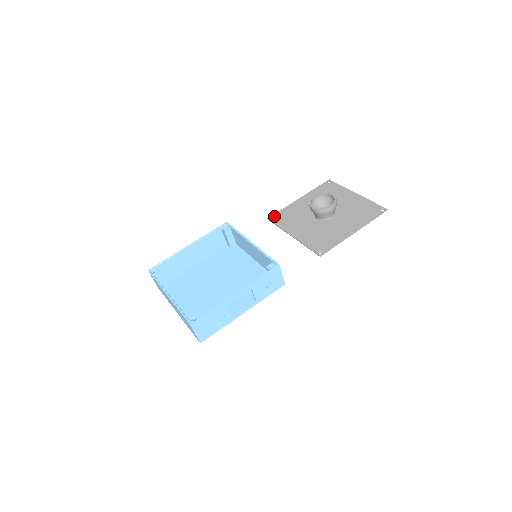
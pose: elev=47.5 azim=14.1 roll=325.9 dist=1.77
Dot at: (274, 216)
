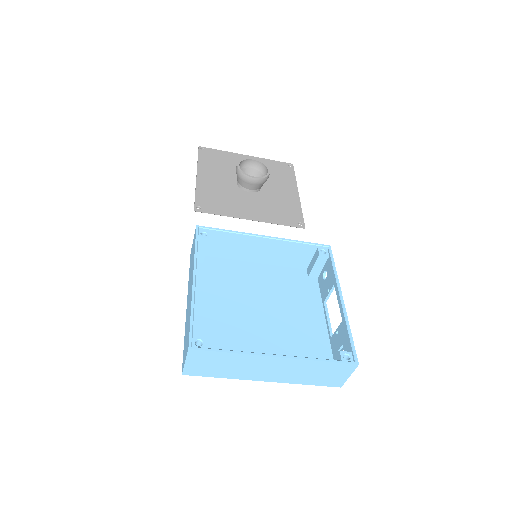
Dot at: (199, 204)
